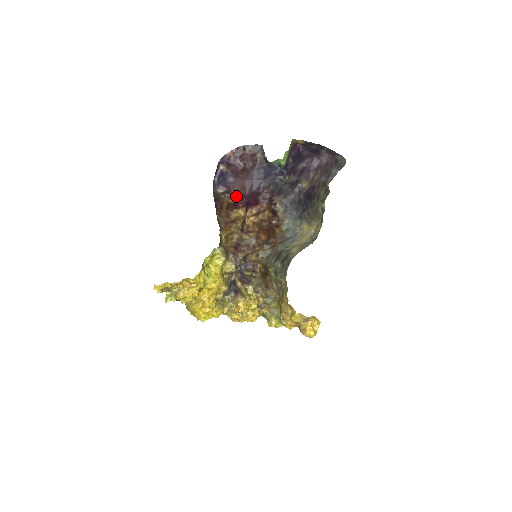
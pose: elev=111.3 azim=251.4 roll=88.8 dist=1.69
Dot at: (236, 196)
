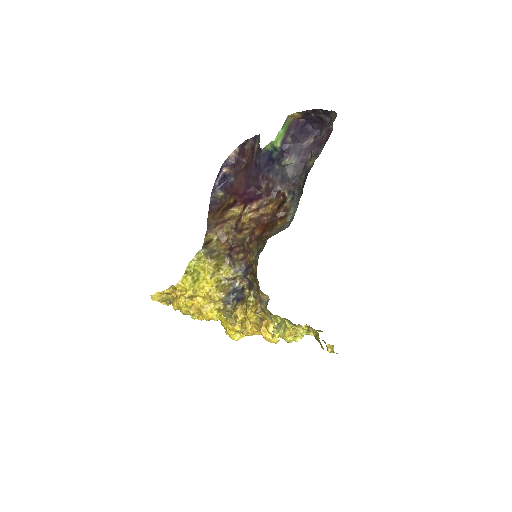
Dot at: (235, 195)
